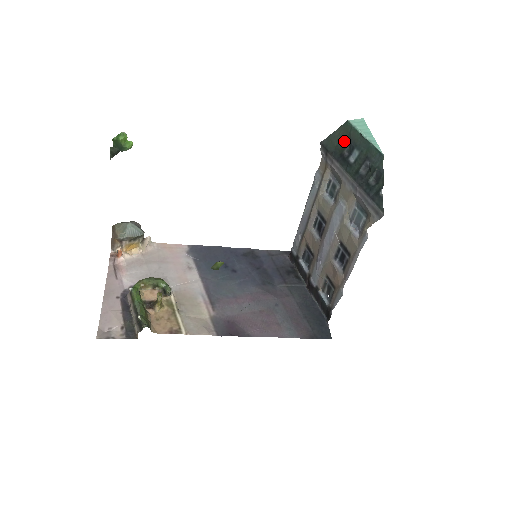
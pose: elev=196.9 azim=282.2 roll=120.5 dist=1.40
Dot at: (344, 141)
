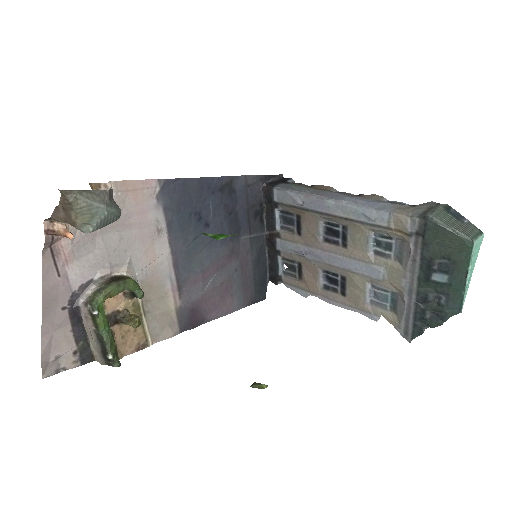
Dot at: (448, 252)
